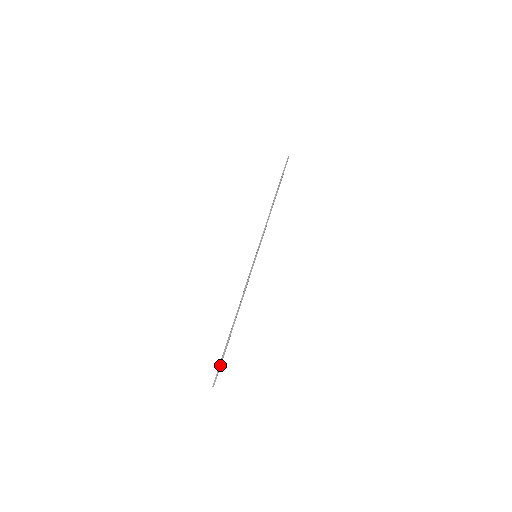
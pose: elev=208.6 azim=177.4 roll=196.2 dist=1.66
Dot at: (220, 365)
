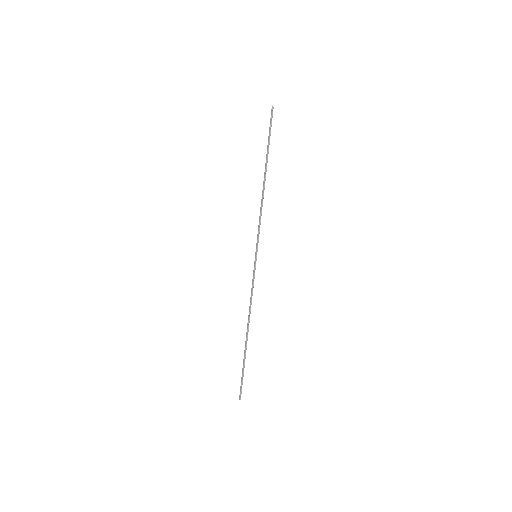
Dot at: (241, 379)
